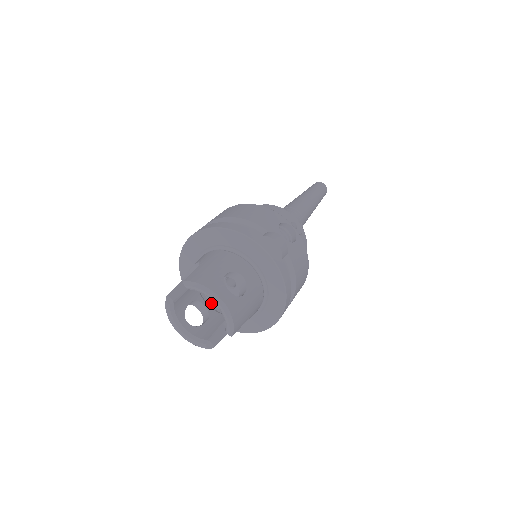
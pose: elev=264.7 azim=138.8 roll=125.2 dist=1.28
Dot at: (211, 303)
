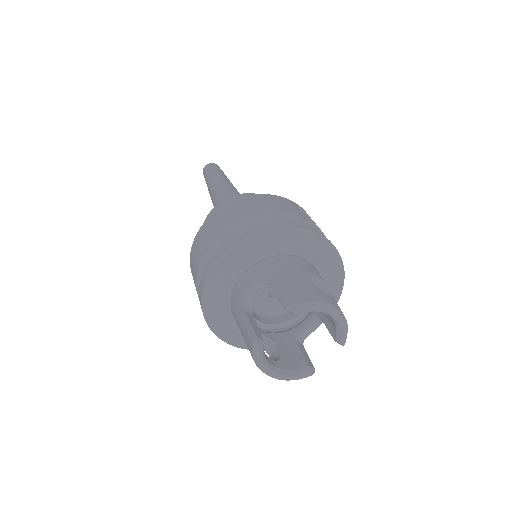
Dot at: (258, 327)
